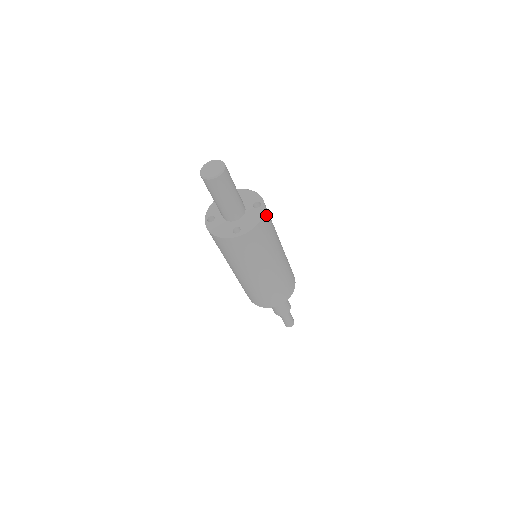
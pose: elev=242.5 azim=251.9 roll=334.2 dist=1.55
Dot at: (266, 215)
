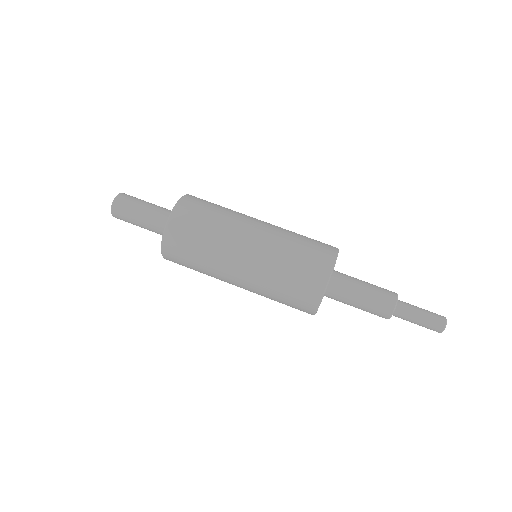
Dot at: (194, 197)
